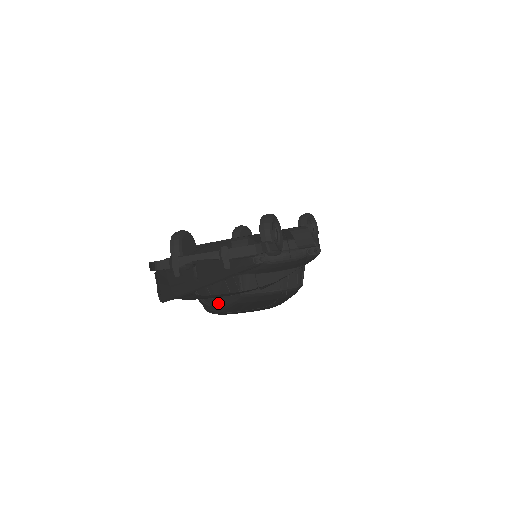
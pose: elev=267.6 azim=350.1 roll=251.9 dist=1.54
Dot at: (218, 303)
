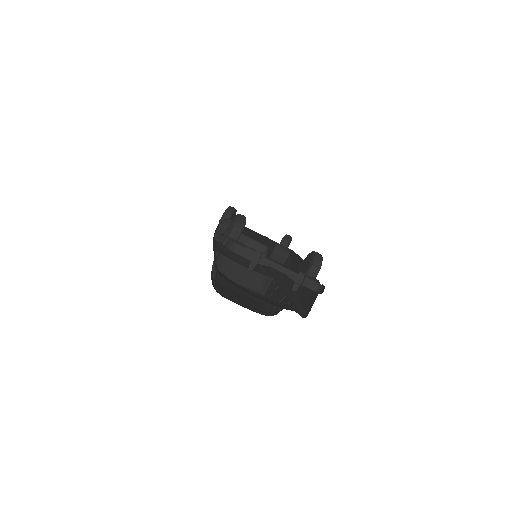
Dot at: occluded
